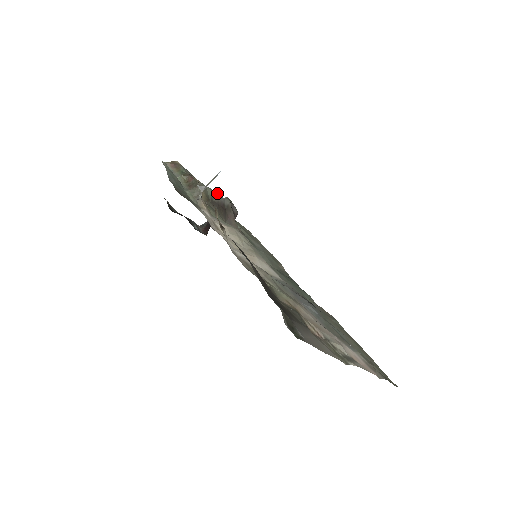
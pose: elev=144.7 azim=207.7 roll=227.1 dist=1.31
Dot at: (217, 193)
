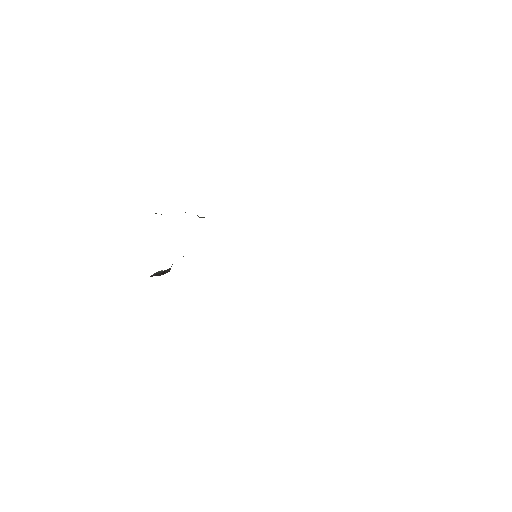
Dot at: occluded
